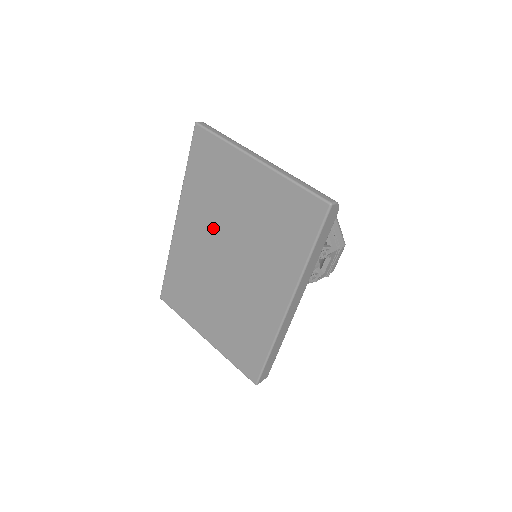
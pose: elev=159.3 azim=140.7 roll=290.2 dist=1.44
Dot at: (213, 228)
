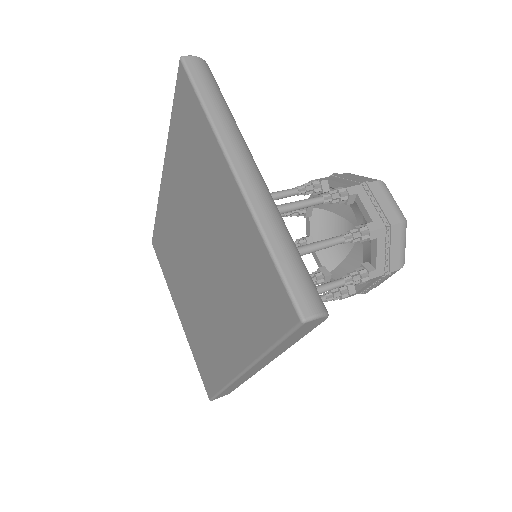
Dot at: (189, 218)
